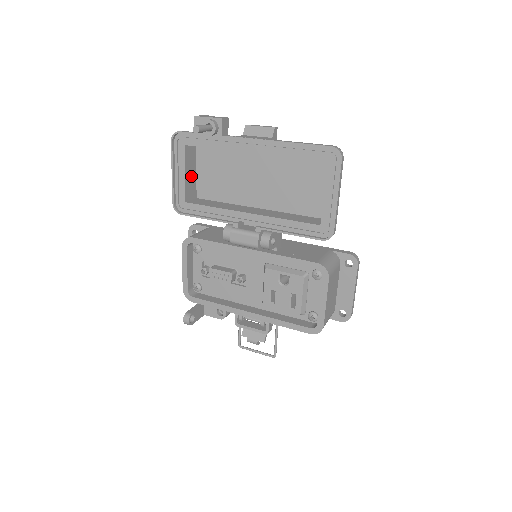
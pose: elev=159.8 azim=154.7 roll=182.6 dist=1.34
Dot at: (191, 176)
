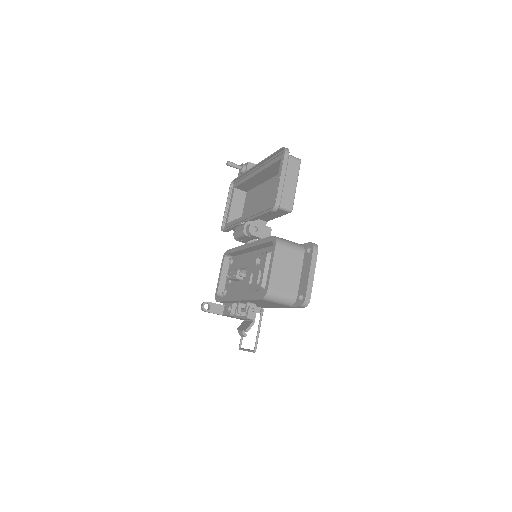
Dot at: (237, 210)
